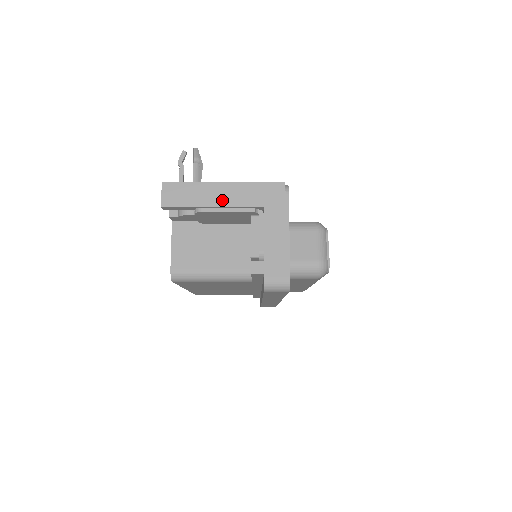
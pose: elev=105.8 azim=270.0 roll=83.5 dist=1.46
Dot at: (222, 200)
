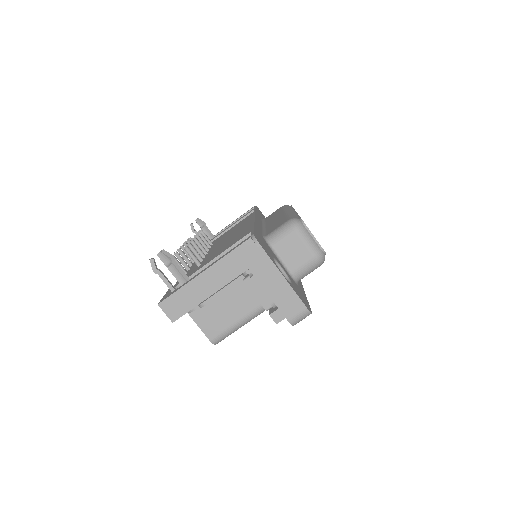
Dot at: (213, 286)
